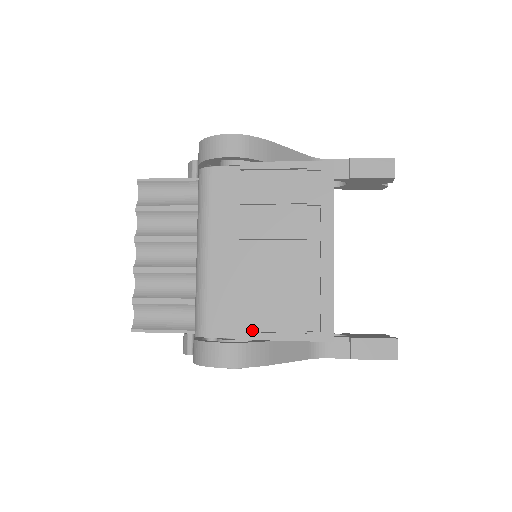
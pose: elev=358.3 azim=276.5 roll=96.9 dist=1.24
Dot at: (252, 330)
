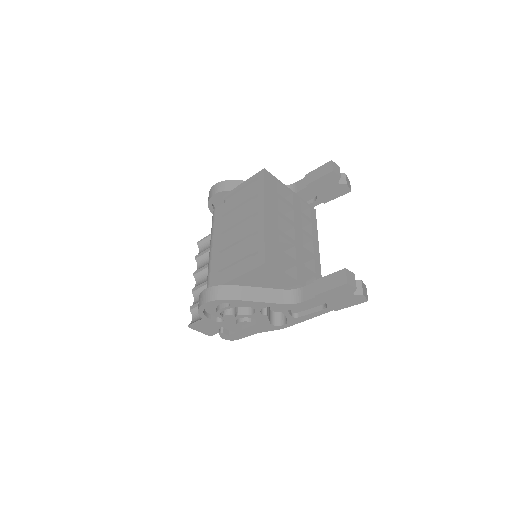
Dot at: occluded
